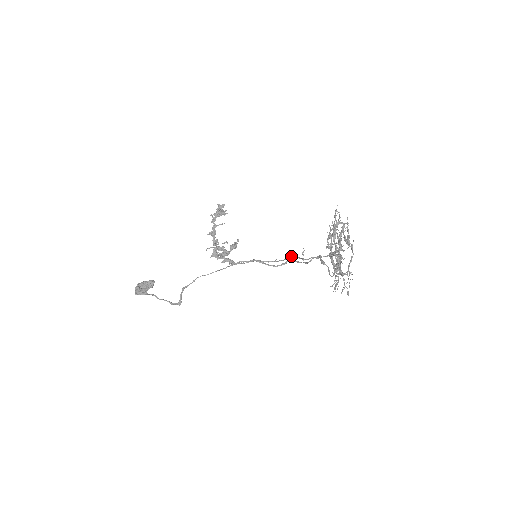
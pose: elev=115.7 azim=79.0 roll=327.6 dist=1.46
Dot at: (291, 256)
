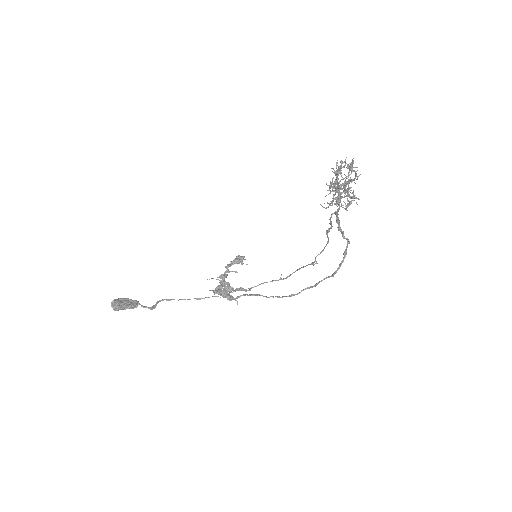
Dot at: (304, 289)
